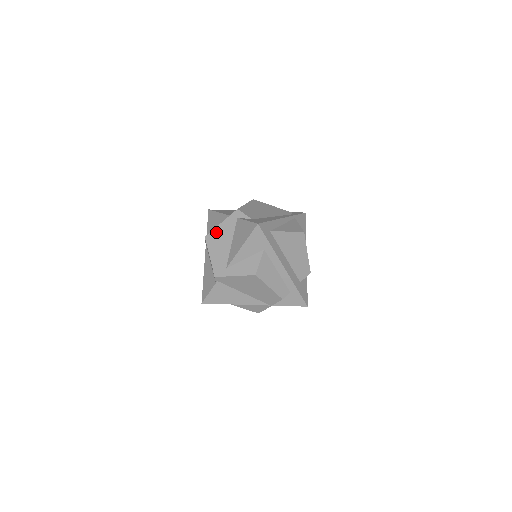
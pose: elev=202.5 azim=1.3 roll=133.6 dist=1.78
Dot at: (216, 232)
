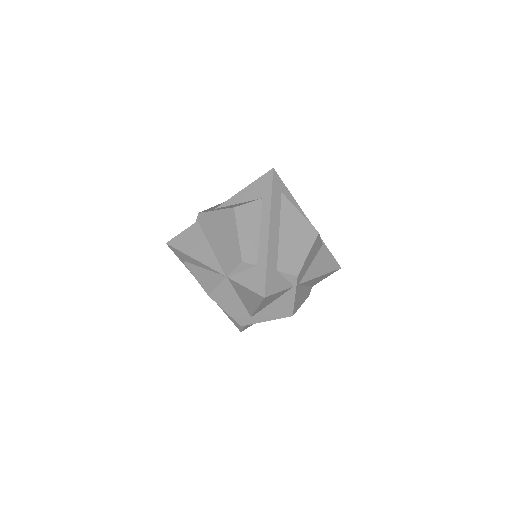
Dot at: occluded
